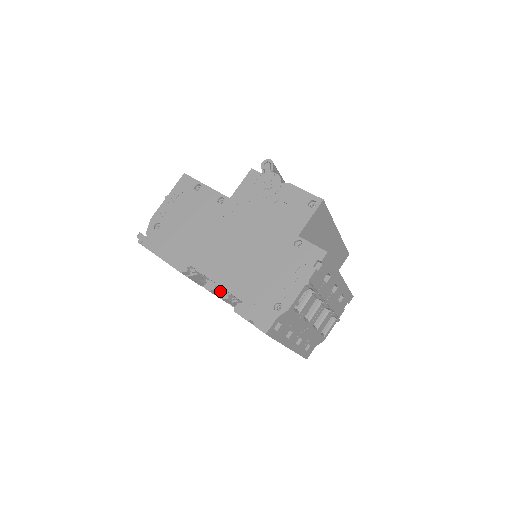
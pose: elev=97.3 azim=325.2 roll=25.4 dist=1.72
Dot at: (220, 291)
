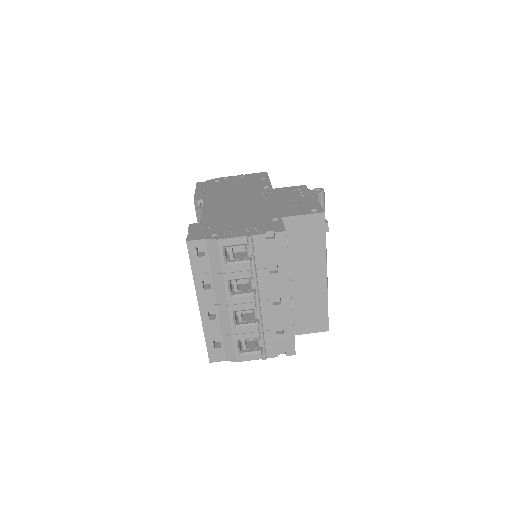
Dot at: occluded
